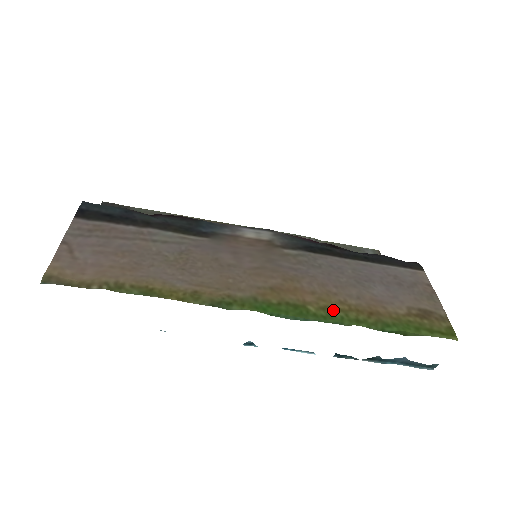
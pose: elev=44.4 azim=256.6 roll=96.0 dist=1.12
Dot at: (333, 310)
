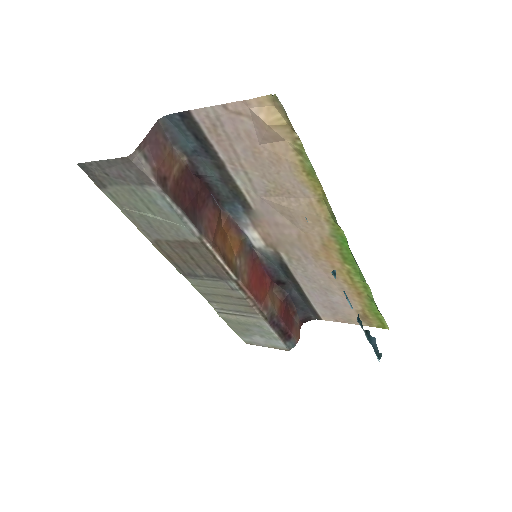
Dot at: (352, 277)
